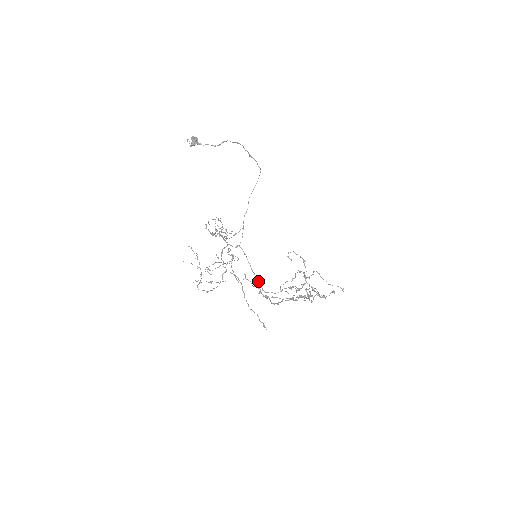
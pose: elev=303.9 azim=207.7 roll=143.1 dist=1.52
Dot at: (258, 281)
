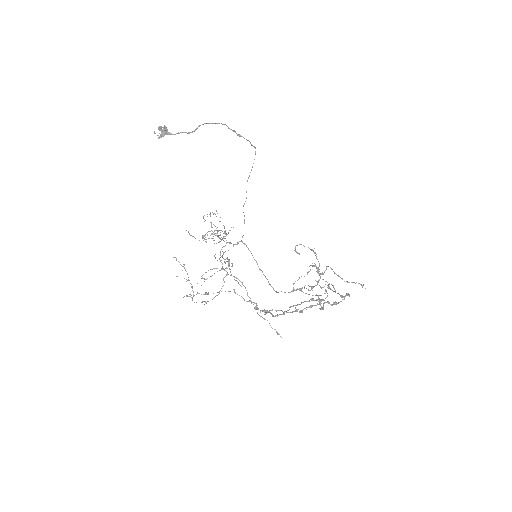
Dot at: occluded
